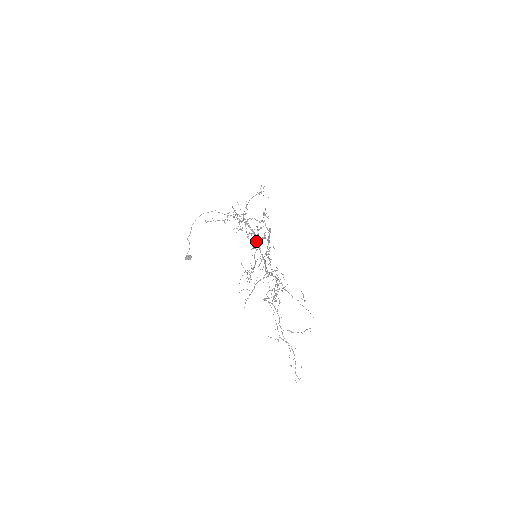
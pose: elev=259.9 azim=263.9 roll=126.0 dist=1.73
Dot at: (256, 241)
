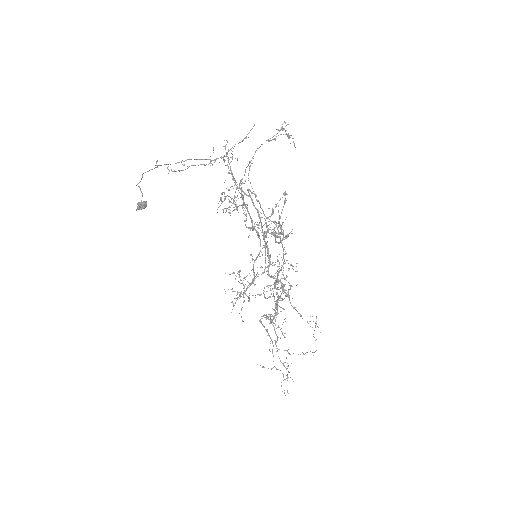
Dot at: occluded
